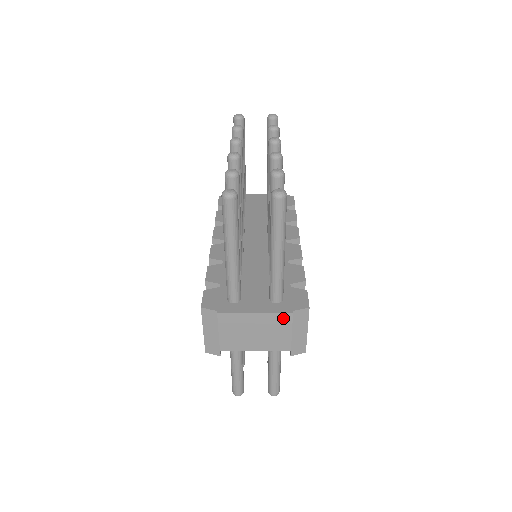
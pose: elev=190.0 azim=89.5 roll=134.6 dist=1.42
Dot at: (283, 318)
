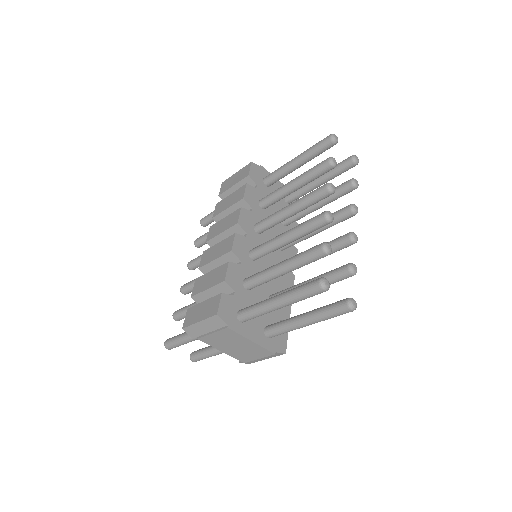
Dot at: (265, 352)
